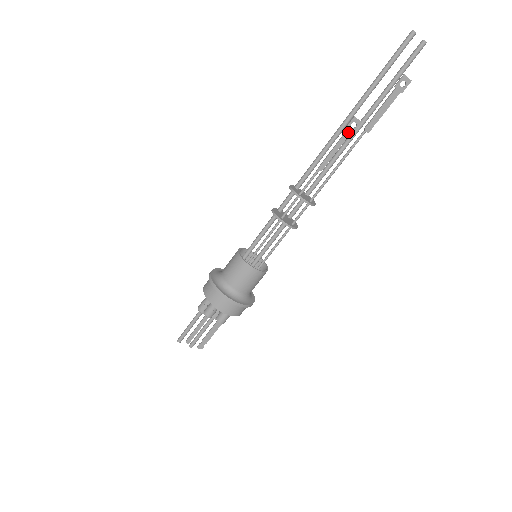
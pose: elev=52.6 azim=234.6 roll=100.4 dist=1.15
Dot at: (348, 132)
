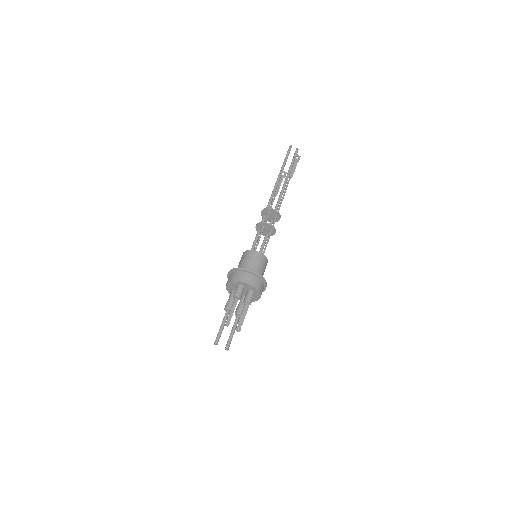
Dot at: (282, 177)
